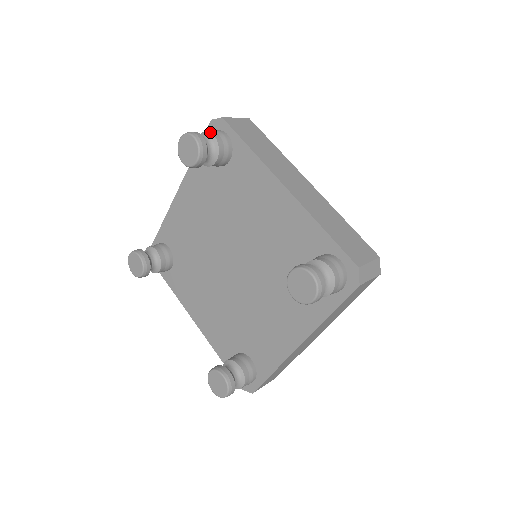
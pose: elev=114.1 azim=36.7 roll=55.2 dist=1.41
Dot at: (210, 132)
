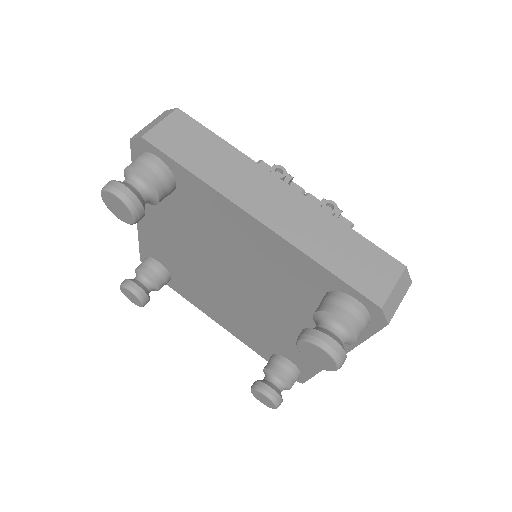
Dot at: (134, 168)
